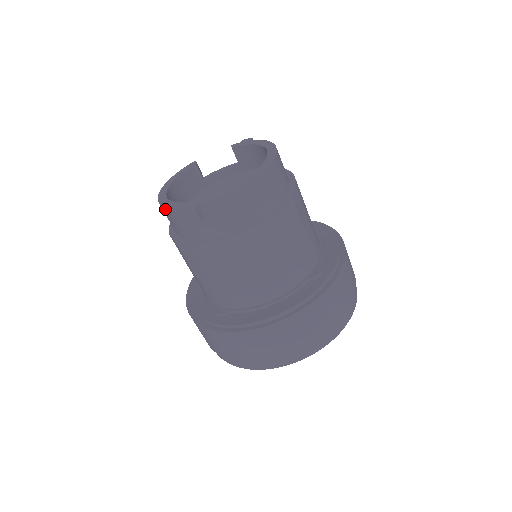
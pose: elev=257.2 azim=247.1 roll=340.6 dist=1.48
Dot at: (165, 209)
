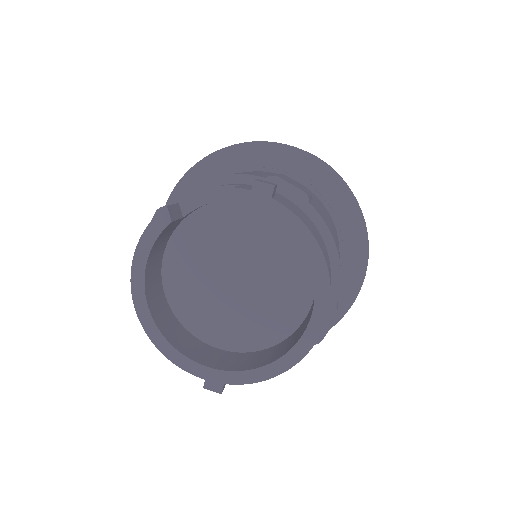
Dot at: (163, 352)
